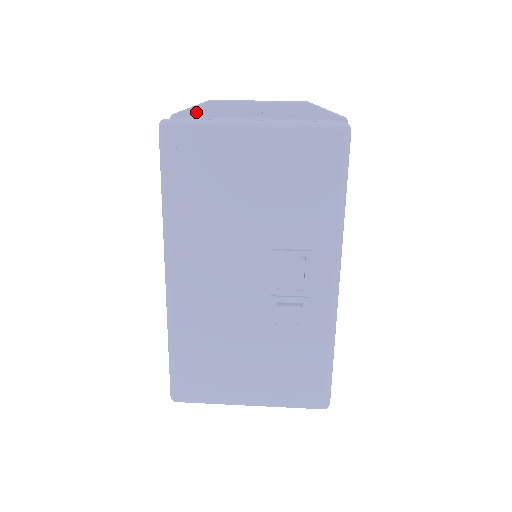
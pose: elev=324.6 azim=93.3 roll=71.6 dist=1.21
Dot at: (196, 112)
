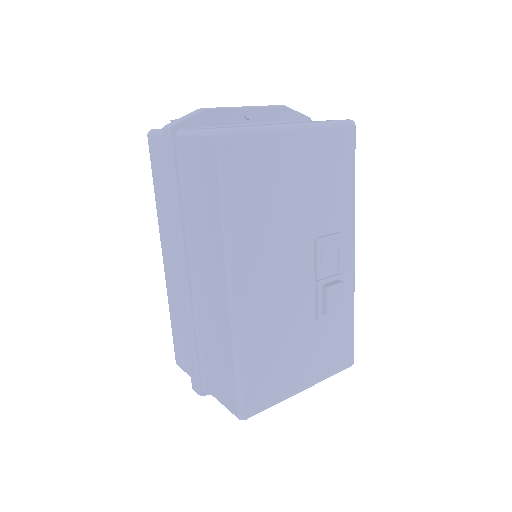
Dot at: (194, 121)
